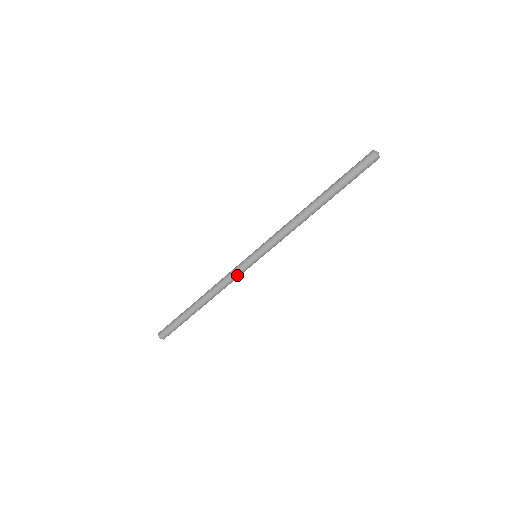
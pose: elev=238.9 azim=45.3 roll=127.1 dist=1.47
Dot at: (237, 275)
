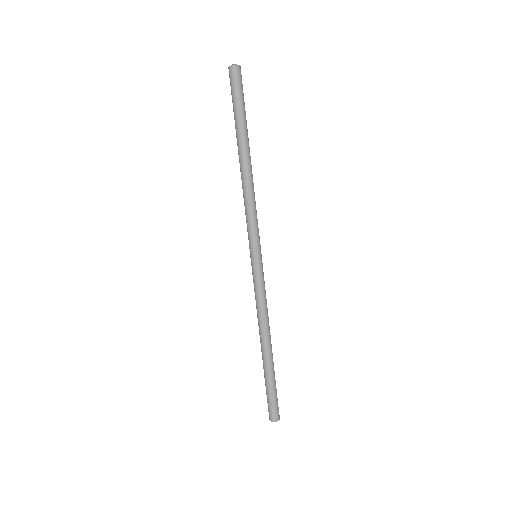
Dot at: (260, 289)
